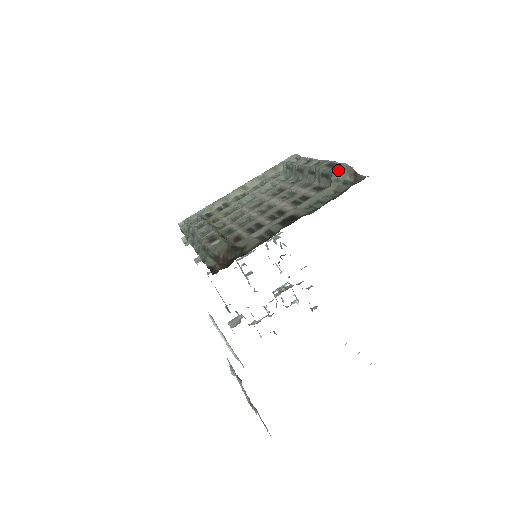
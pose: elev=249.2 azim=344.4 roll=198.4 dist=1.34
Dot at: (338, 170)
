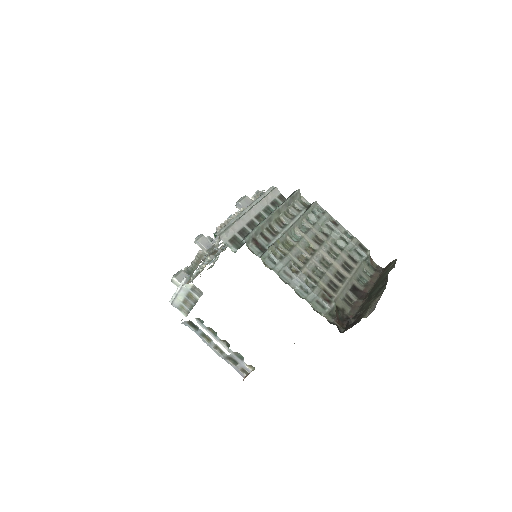
Dot at: (369, 256)
